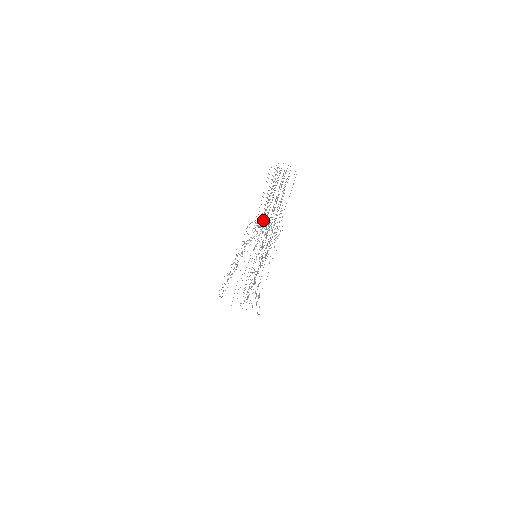
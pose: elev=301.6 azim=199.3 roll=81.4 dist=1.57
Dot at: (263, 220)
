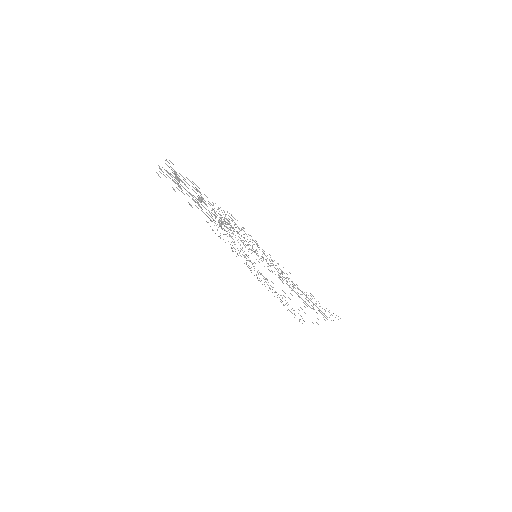
Dot at: (212, 218)
